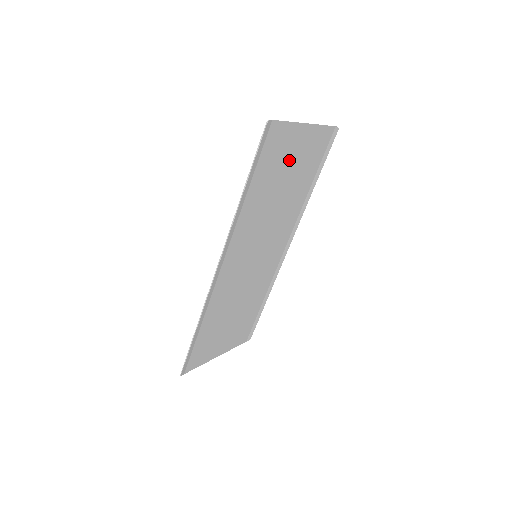
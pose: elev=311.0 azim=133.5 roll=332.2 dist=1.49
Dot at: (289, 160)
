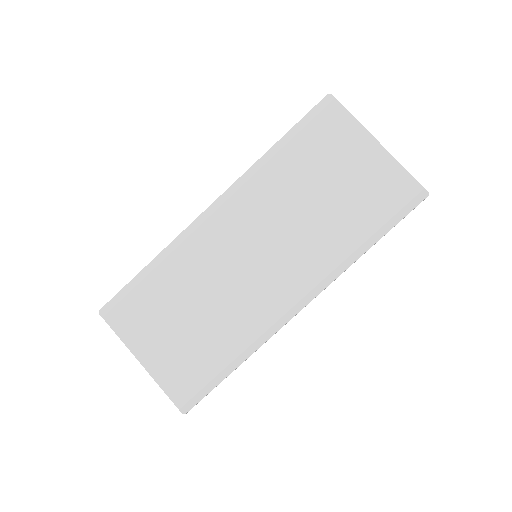
Dot at: (343, 166)
